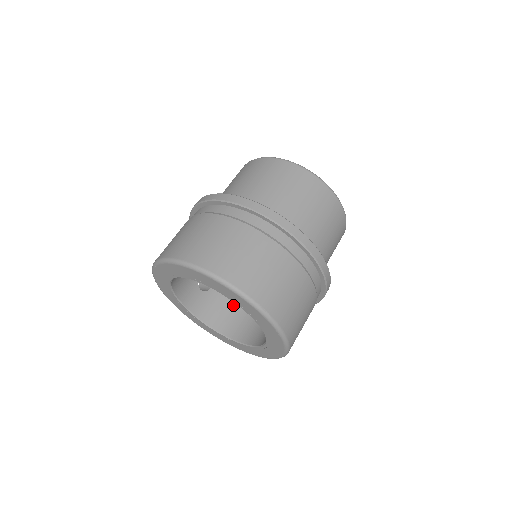
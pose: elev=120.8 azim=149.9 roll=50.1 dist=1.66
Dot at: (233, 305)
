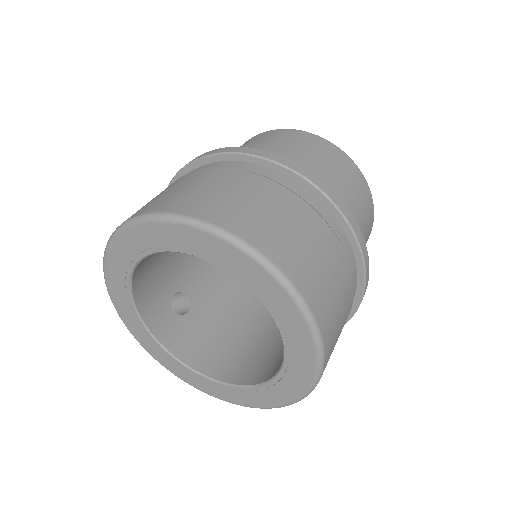
Dot at: (221, 337)
